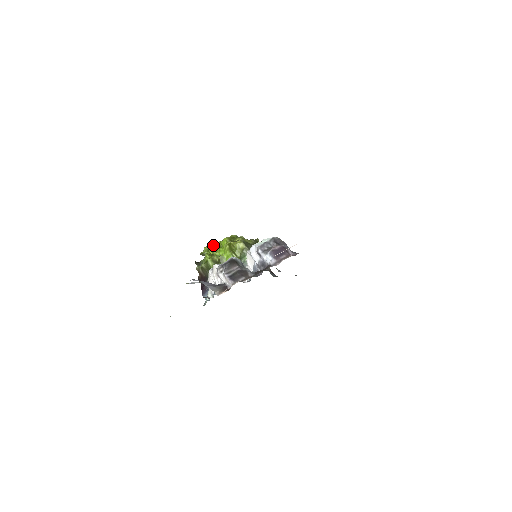
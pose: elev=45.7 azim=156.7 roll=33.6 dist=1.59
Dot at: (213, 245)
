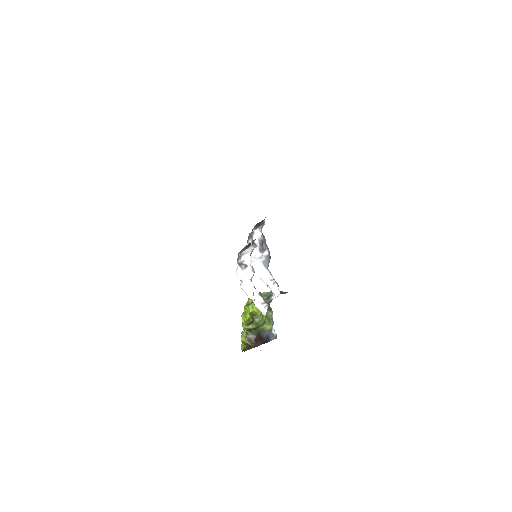
Dot at: (242, 335)
